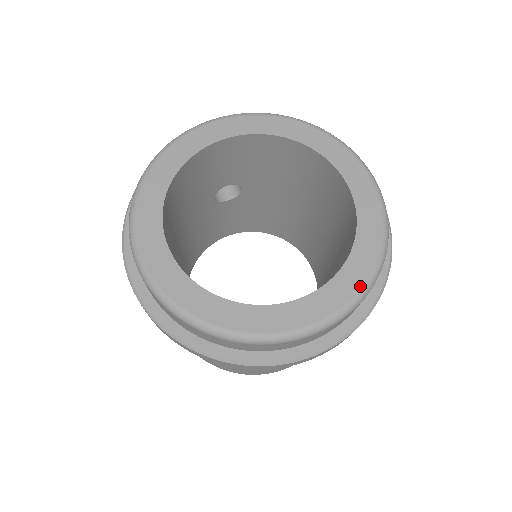
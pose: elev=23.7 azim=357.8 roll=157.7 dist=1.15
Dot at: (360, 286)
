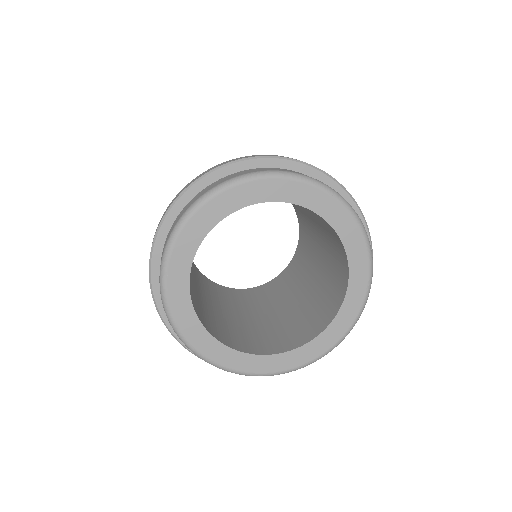
Dot at: (354, 319)
